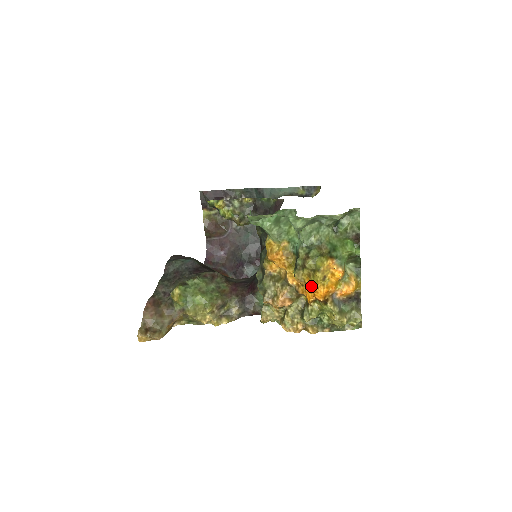
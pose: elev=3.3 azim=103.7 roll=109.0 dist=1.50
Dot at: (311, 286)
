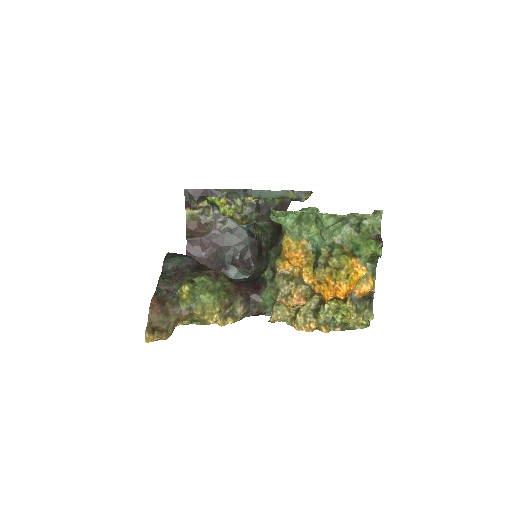
Dot at: (333, 284)
